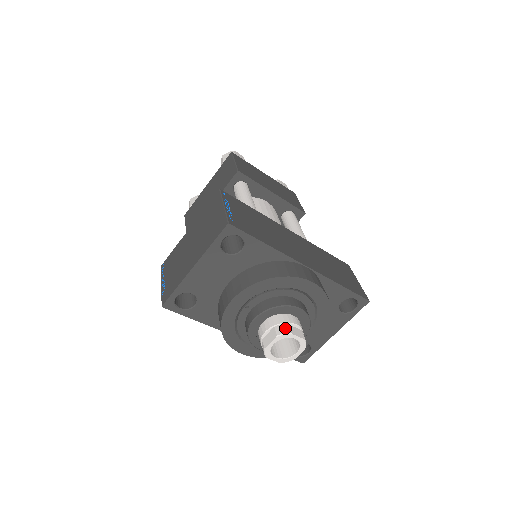
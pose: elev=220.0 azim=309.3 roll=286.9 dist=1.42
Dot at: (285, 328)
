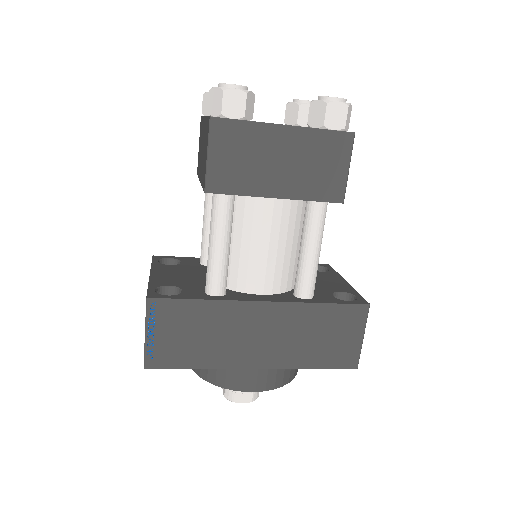
Dot at: (231, 396)
